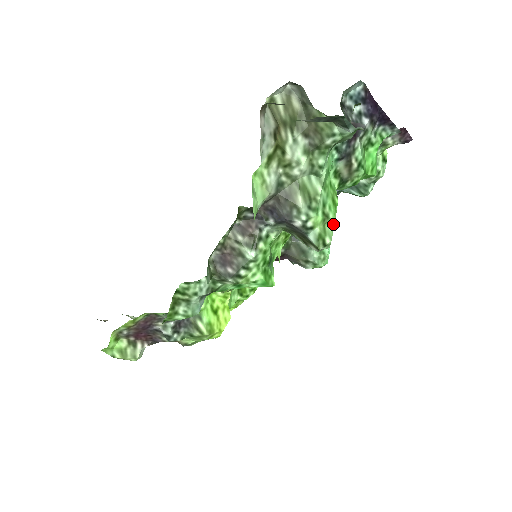
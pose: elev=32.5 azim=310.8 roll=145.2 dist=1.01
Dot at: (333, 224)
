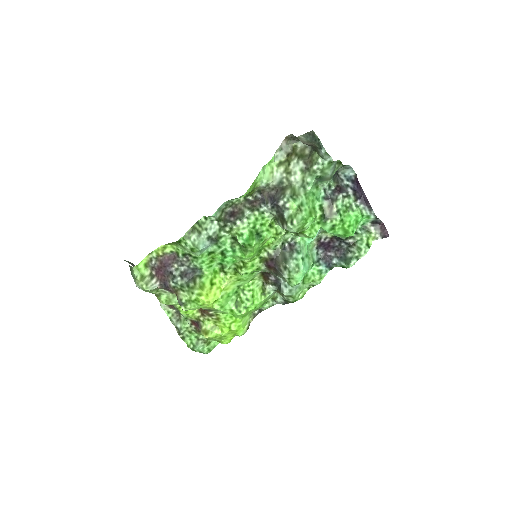
Dot at: (303, 218)
